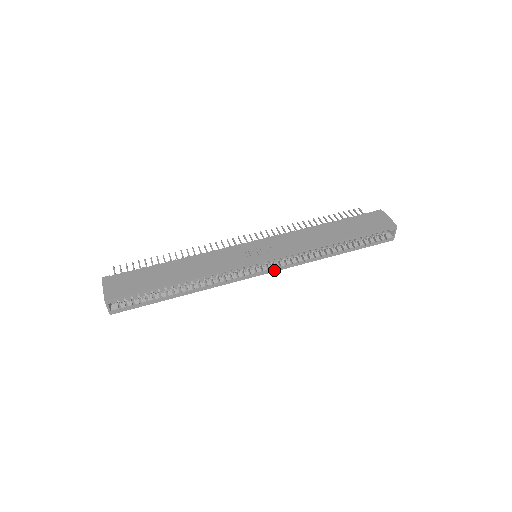
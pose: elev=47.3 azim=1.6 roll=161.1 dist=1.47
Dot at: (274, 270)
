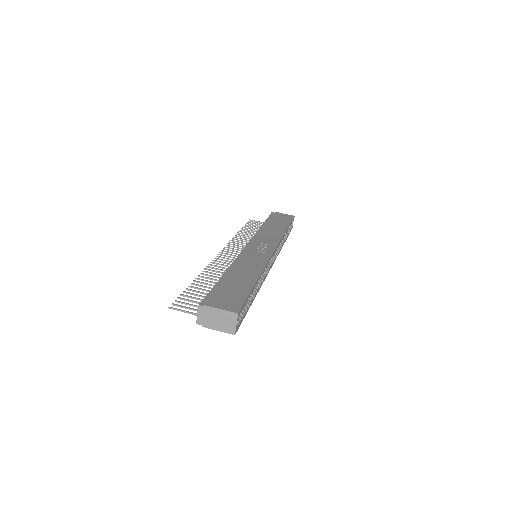
Dot at: occluded
